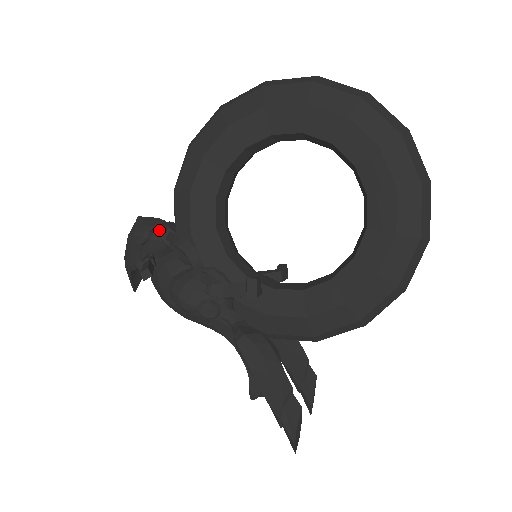
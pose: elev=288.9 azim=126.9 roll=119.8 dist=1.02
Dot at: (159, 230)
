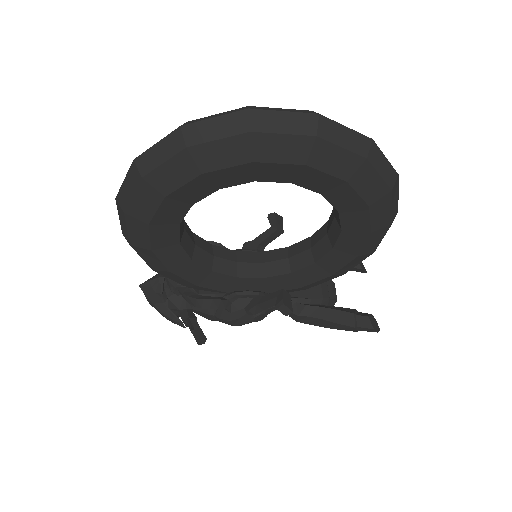
Dot at: (167, 287)
